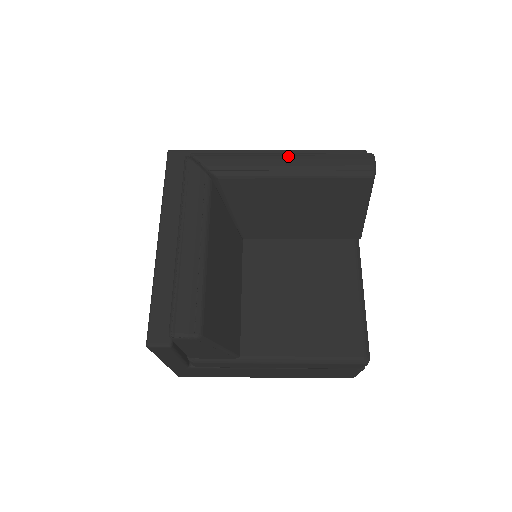
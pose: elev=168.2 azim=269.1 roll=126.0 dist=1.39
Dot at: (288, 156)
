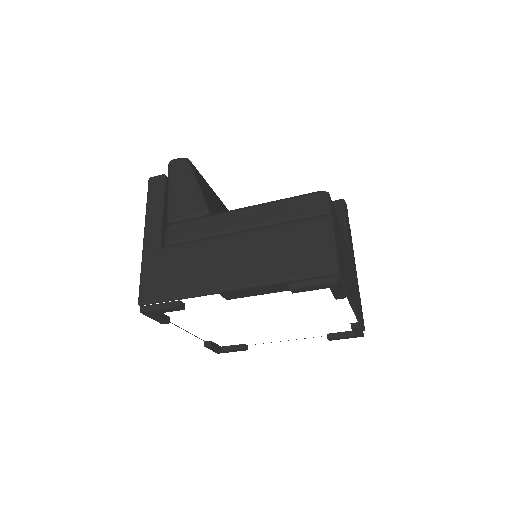
Dot at: occluded
